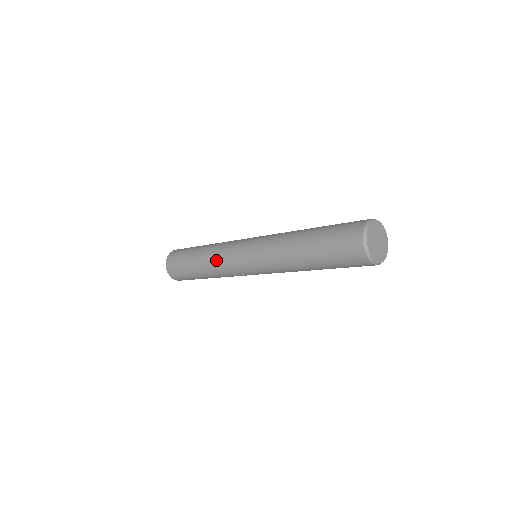
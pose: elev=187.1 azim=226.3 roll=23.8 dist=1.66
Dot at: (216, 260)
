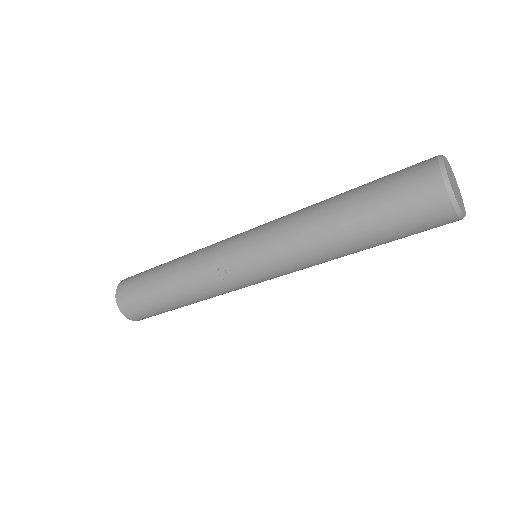
Dot at: (197, 257)
